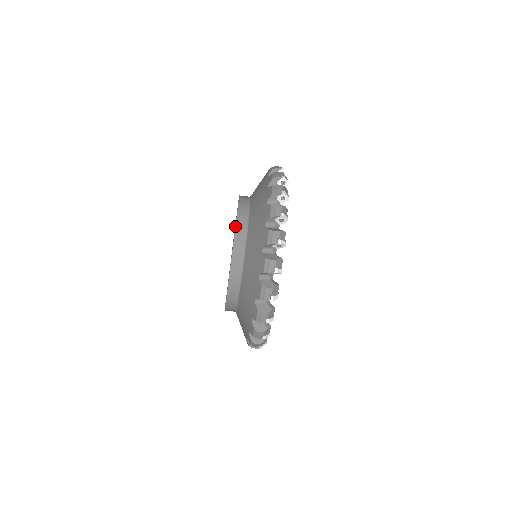
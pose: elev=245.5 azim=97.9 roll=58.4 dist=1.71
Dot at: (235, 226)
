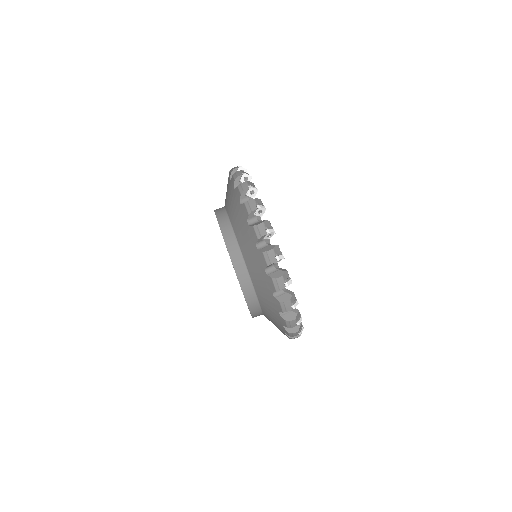
Dot at: occluded
